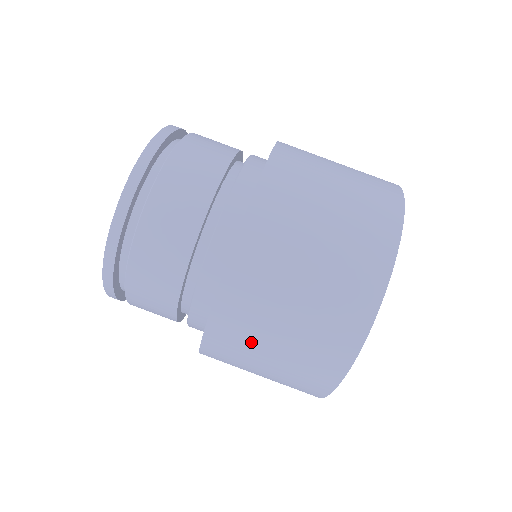
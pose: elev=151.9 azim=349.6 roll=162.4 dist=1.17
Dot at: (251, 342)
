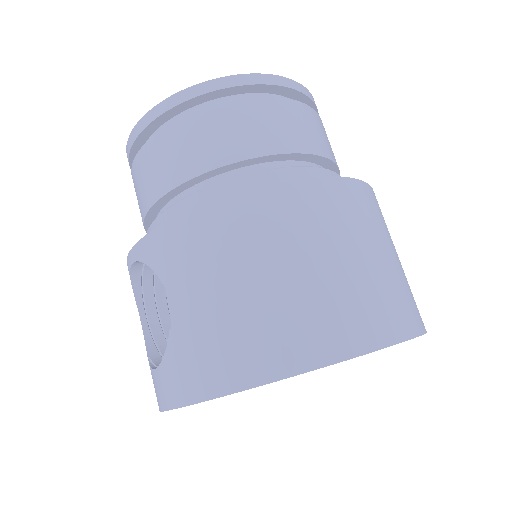
Dot at: (316, 233)
